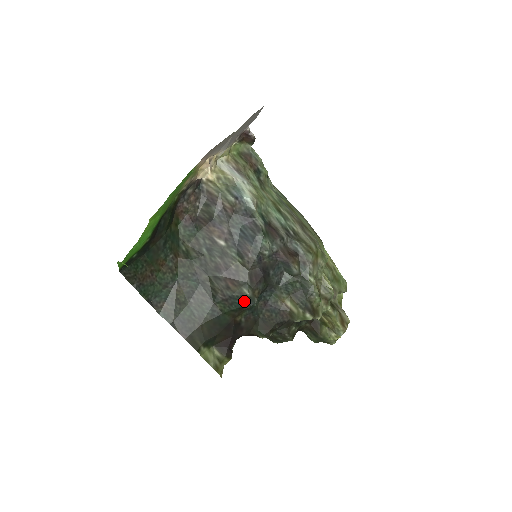
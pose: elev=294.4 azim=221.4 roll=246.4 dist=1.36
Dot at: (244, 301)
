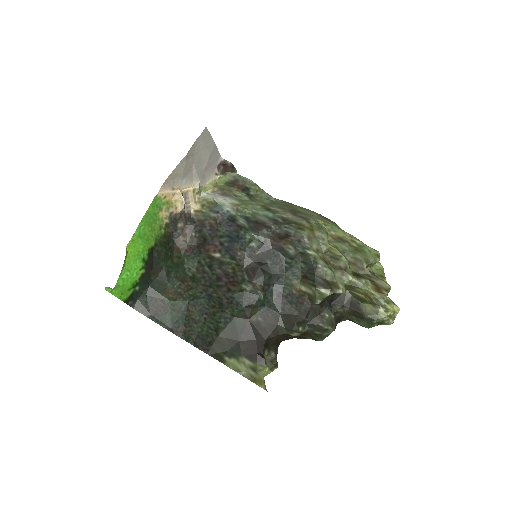
Dot at: (247, 297)
